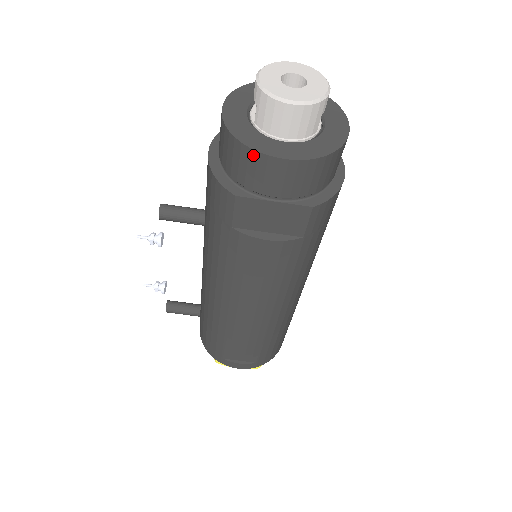
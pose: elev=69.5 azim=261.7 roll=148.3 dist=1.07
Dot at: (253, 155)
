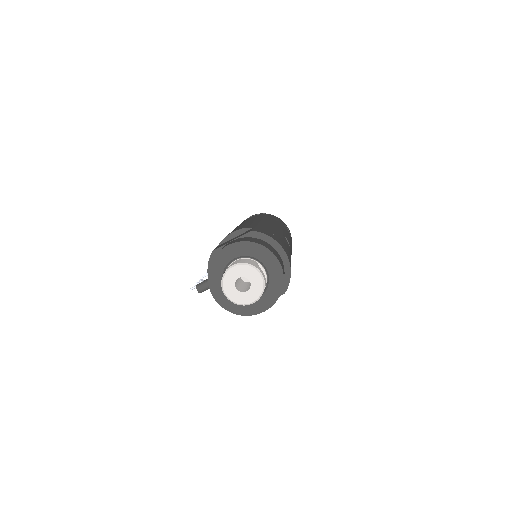
Dot at: (247, 315)
